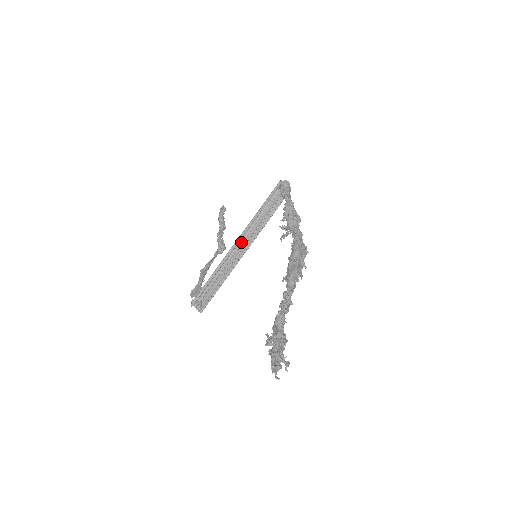
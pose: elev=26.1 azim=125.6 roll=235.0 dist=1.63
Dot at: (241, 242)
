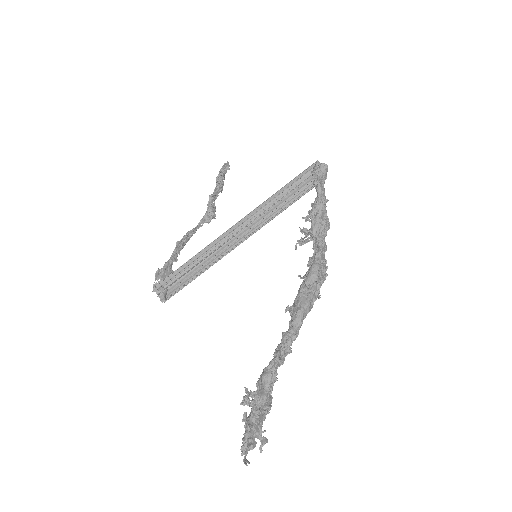
Dot at: (240, 228)
